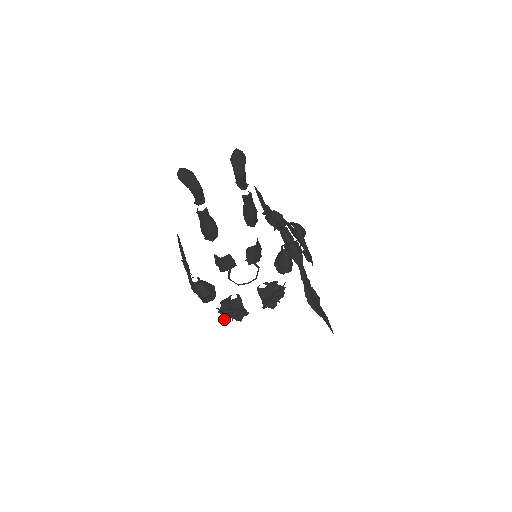
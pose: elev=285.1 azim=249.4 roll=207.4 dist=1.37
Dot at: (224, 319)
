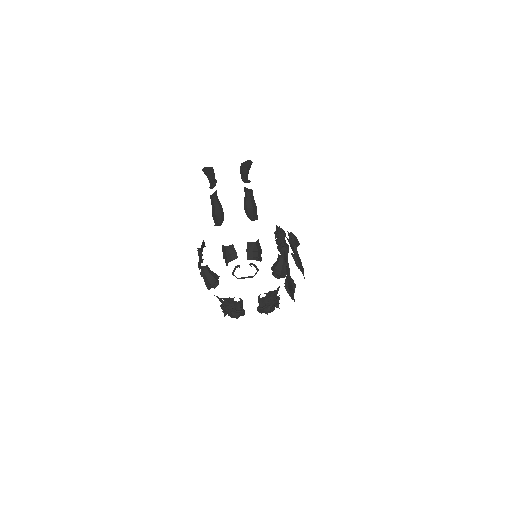
Dot at: (224, 316)
